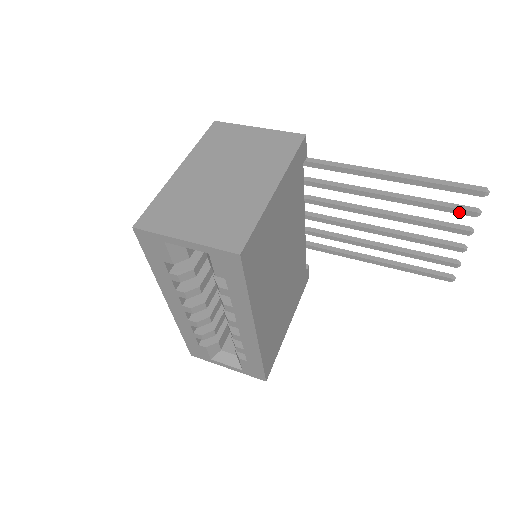
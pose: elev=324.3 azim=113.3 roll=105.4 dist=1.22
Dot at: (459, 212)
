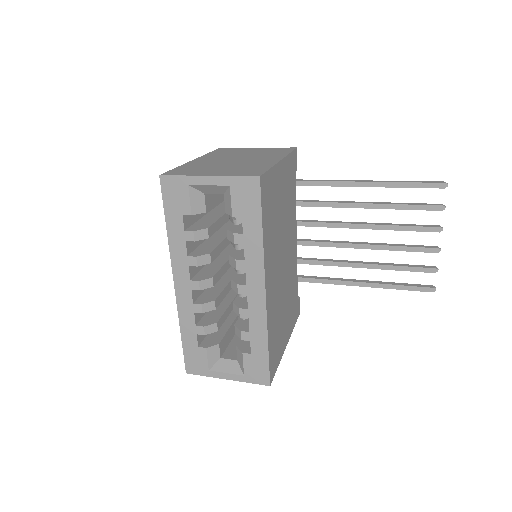
Dot at: (428, 208)
